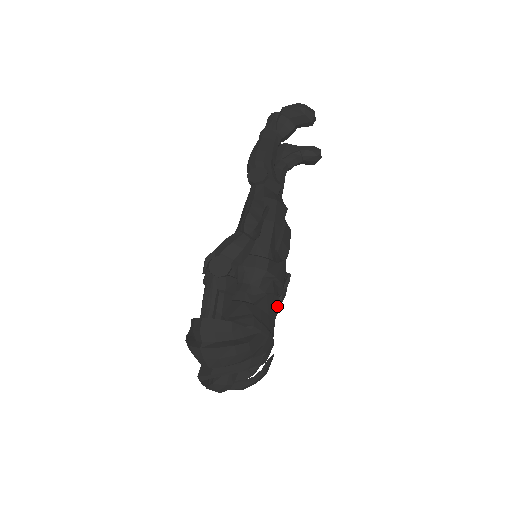
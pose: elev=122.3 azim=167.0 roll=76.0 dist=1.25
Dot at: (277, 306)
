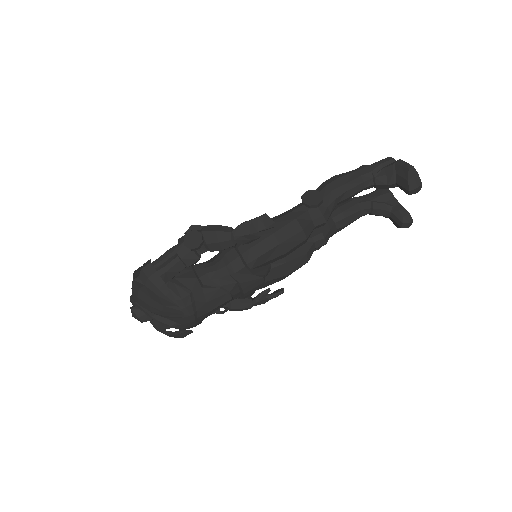
Dot at: (224, 303)
